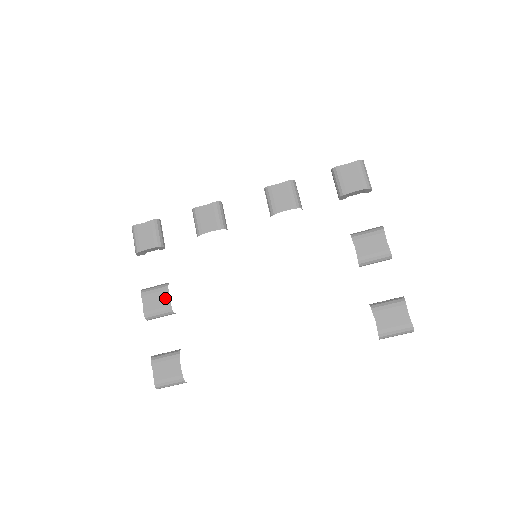
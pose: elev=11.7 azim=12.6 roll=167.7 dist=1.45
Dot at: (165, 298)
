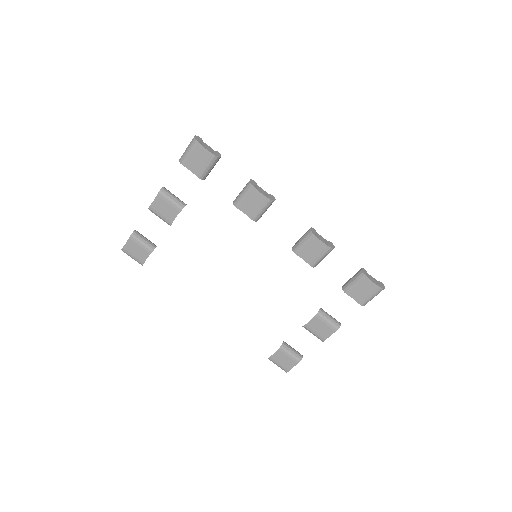
Dot at: (172, 215)
